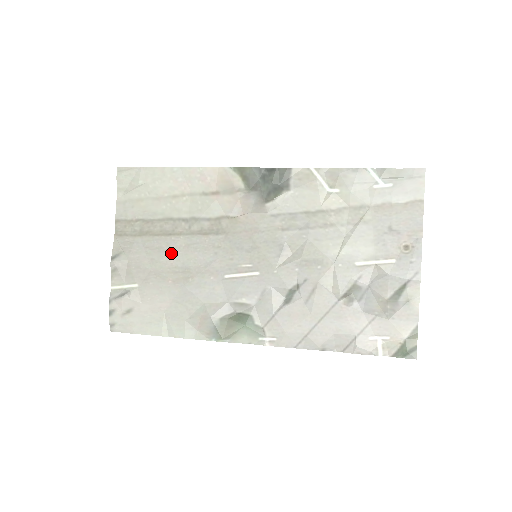
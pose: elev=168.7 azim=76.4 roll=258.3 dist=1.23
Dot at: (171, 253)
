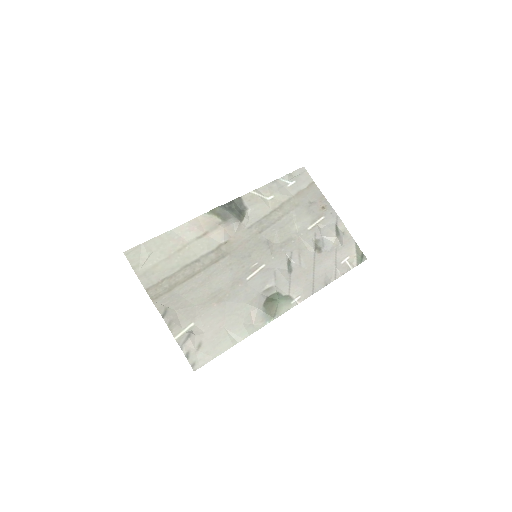
Dot at: (202, 287)
